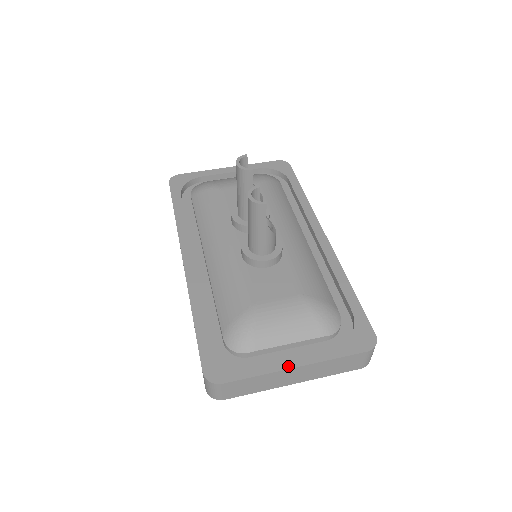
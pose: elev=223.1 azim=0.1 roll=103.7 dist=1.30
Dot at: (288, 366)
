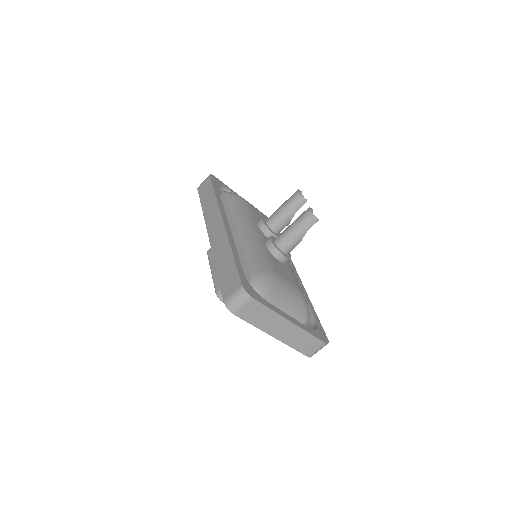
Dot at: (287, 318)
